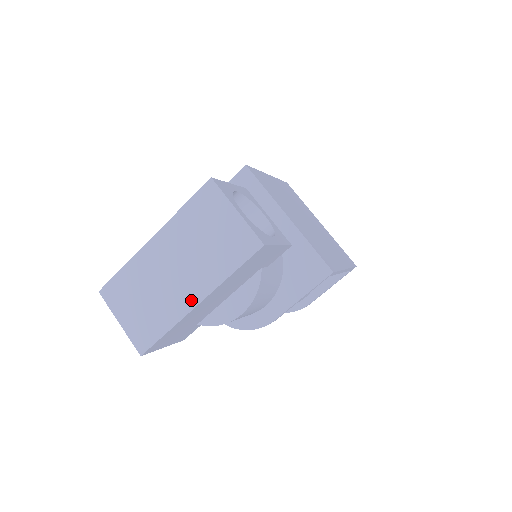
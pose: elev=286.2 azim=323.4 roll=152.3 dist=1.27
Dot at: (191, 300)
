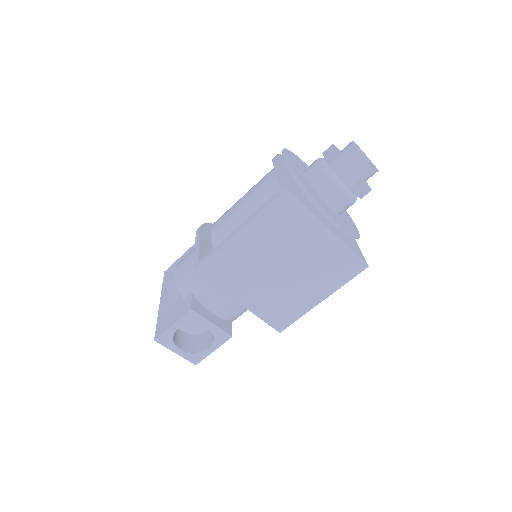
Dot at: occluded
